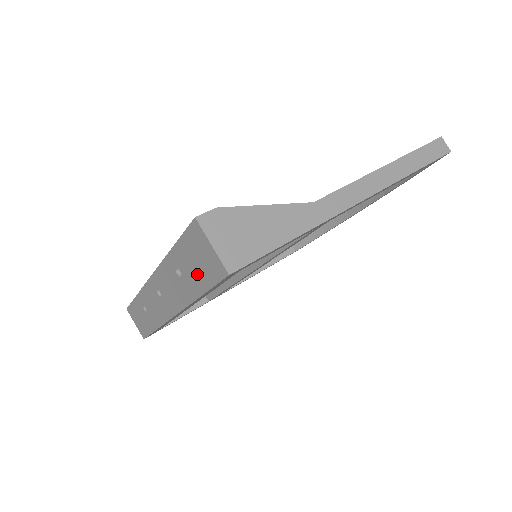
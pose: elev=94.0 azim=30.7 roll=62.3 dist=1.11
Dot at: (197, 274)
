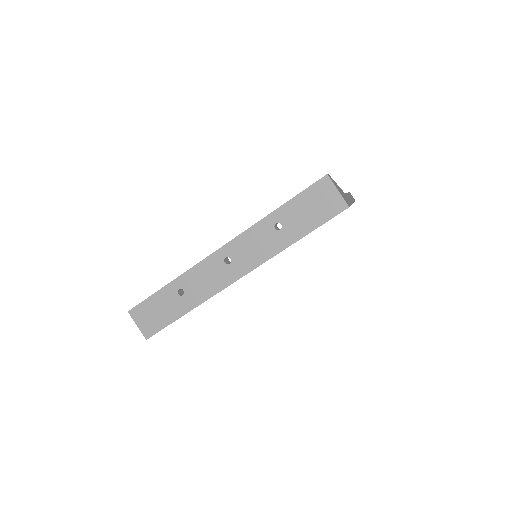
Dot at: (307, 219)
